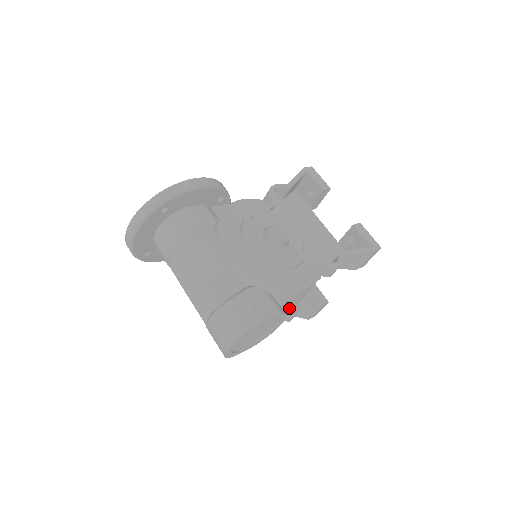
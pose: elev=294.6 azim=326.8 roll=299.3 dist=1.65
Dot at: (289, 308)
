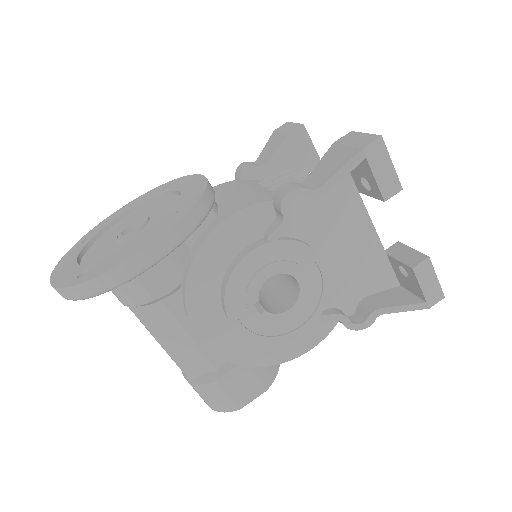
Dot at: occluded
